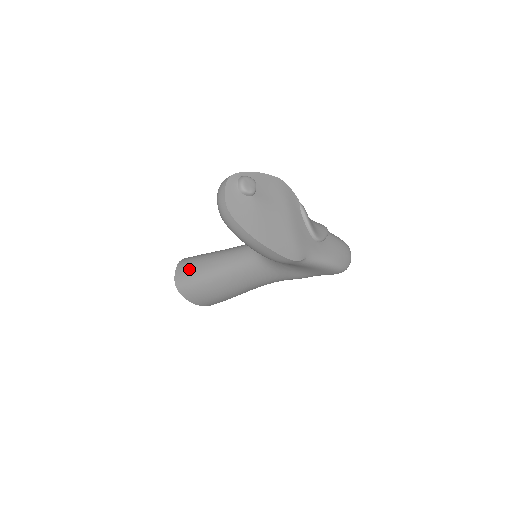
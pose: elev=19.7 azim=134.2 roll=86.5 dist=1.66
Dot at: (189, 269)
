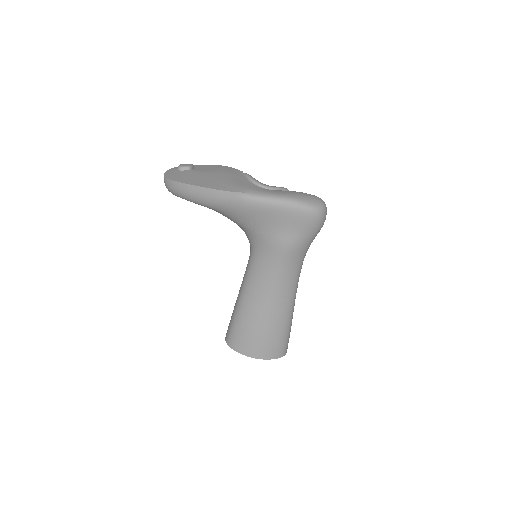
Dot at: occluded
